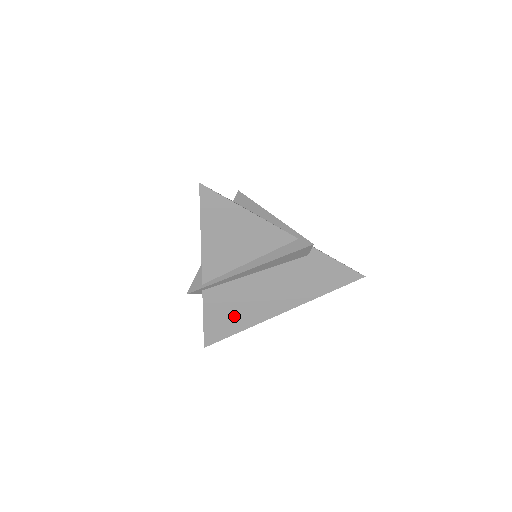
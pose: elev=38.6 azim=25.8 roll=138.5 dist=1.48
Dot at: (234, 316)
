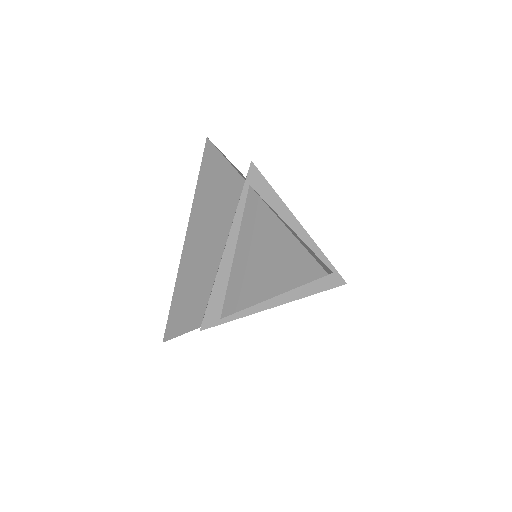
Dot at: occluded
